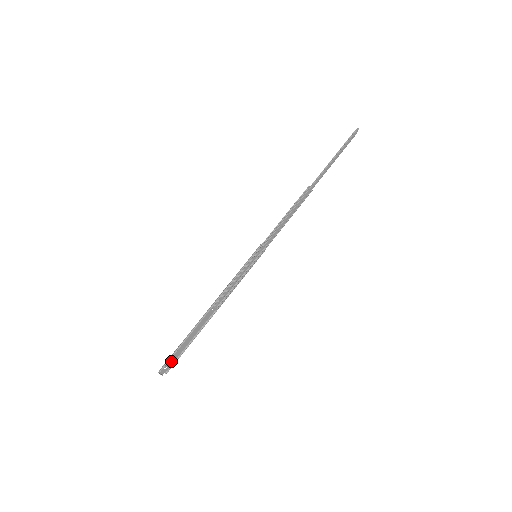
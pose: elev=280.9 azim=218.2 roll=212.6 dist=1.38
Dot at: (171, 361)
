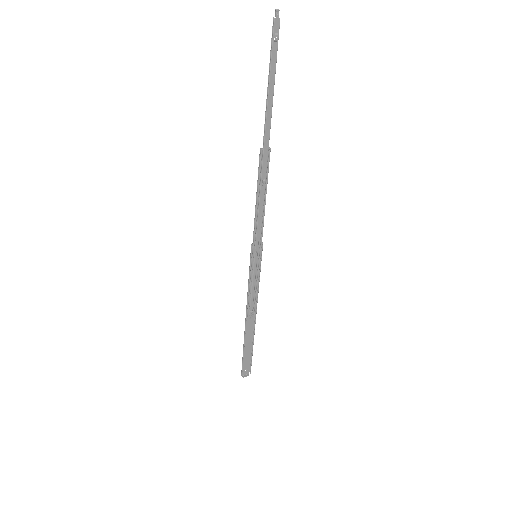
Dot at: (247, 364)
